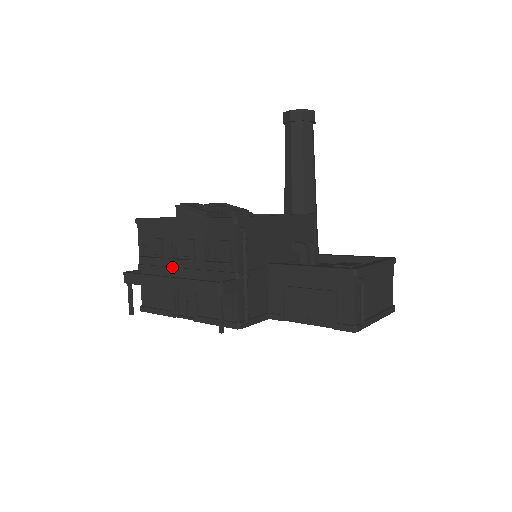
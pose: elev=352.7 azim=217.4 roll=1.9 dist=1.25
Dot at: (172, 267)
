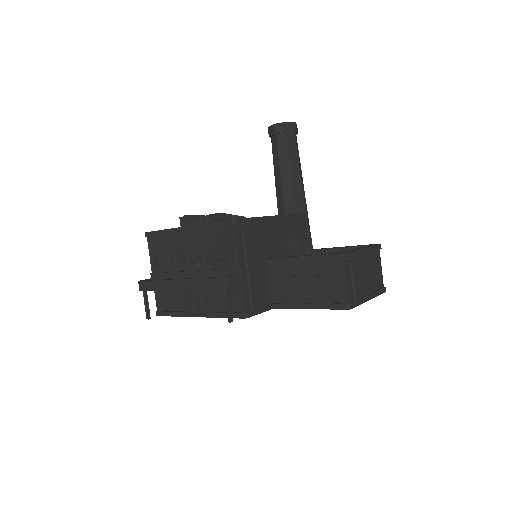
Dot at: (181, 271)
